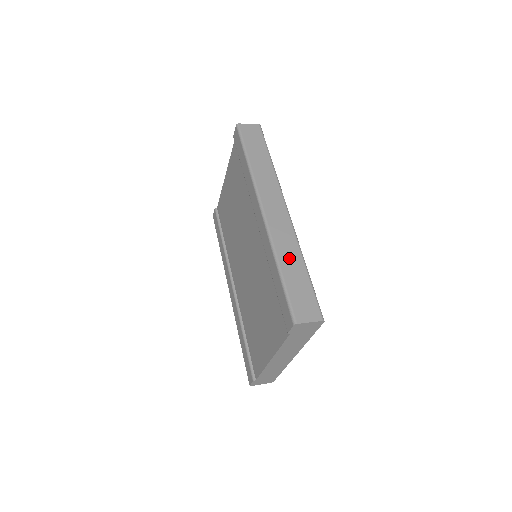
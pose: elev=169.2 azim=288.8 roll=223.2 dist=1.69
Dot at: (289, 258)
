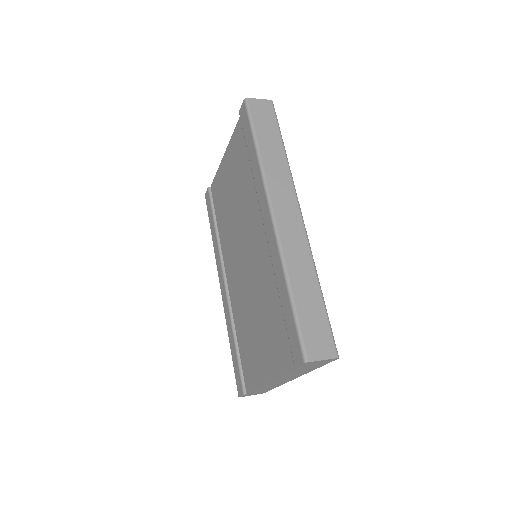
Dot at: (302, 277)
